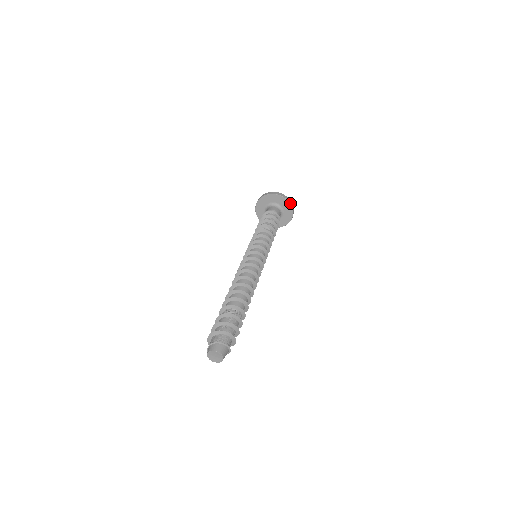
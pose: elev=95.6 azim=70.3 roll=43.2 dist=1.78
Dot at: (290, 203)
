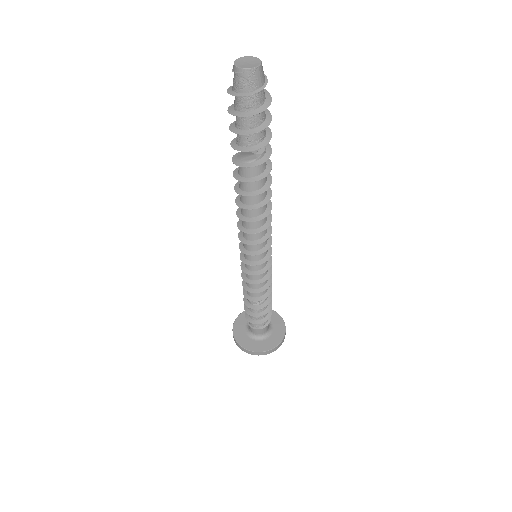
Dot at: (285, 327)
